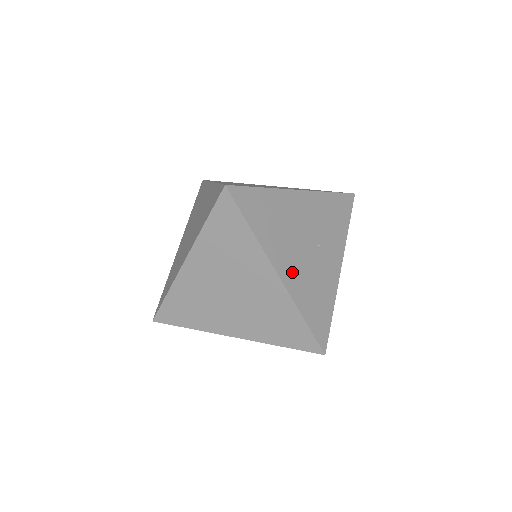
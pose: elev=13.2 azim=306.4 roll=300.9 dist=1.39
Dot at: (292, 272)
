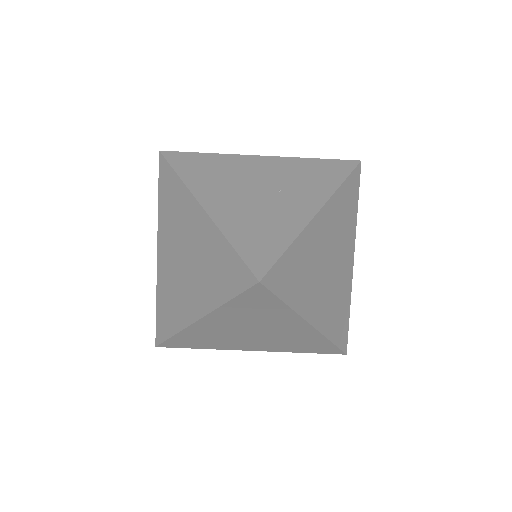
Dot at: (225, 205)
